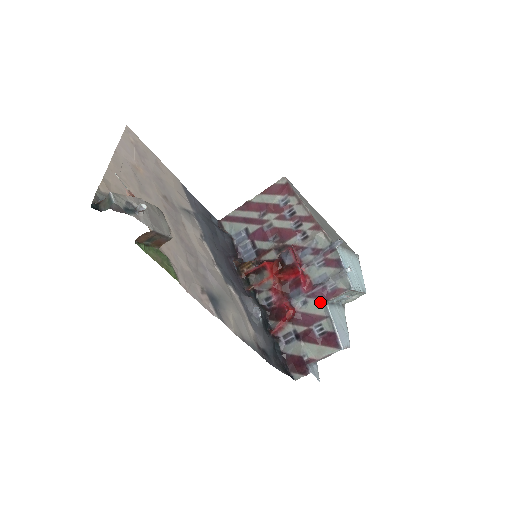
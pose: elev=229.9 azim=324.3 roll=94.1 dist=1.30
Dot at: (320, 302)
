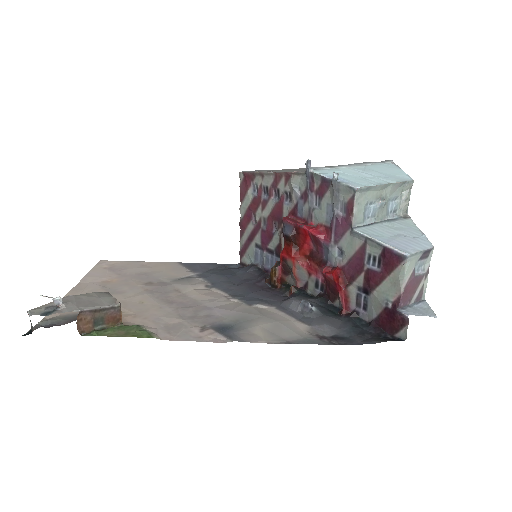
Dot at: (348, 235)
